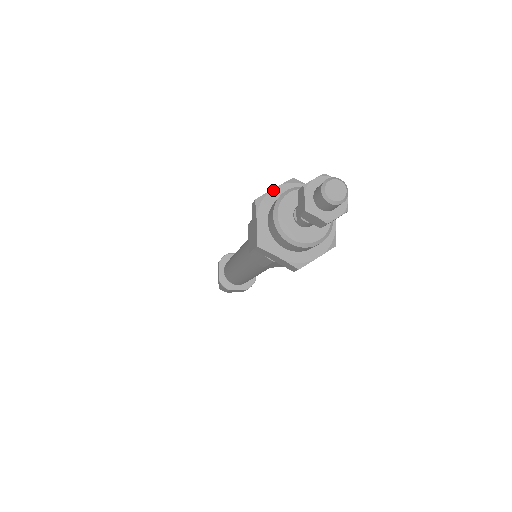
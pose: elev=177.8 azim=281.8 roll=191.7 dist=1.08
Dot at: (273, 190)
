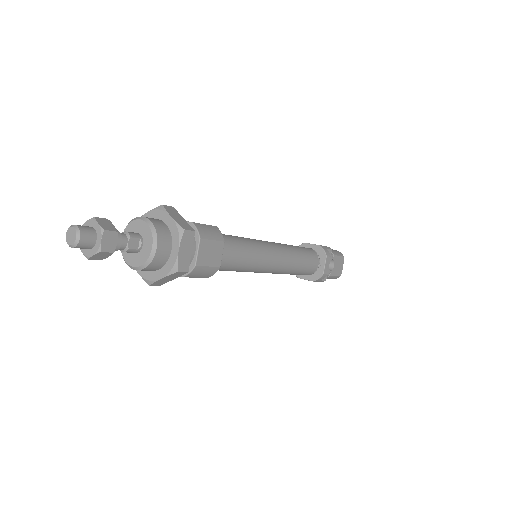
Dot at: (145, 214)
